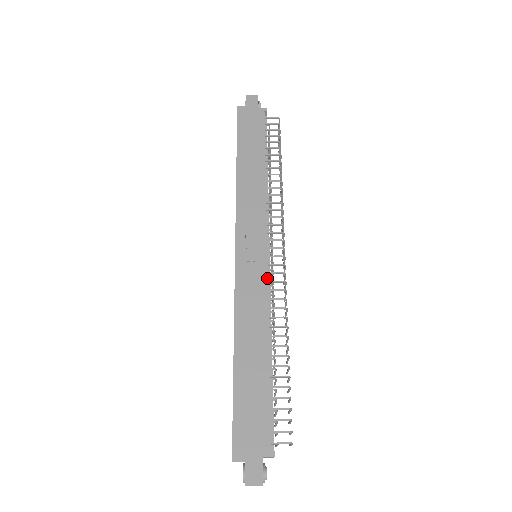
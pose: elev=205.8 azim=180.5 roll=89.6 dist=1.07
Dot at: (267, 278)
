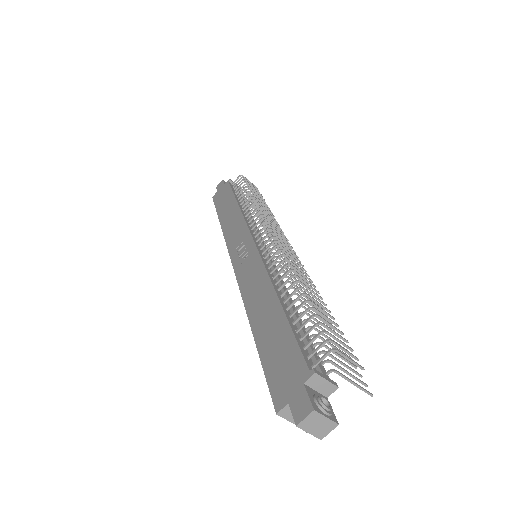
Dot at: (259, 255)
